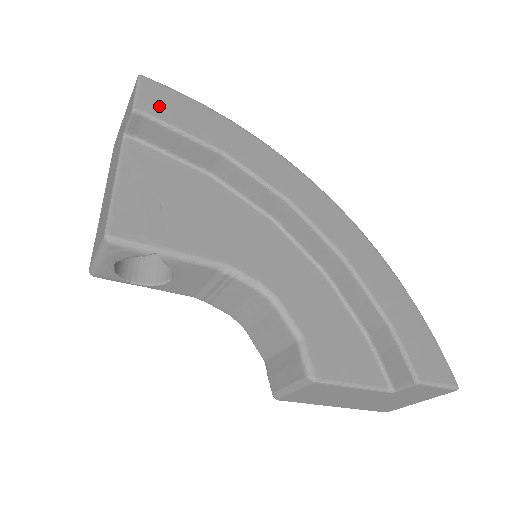
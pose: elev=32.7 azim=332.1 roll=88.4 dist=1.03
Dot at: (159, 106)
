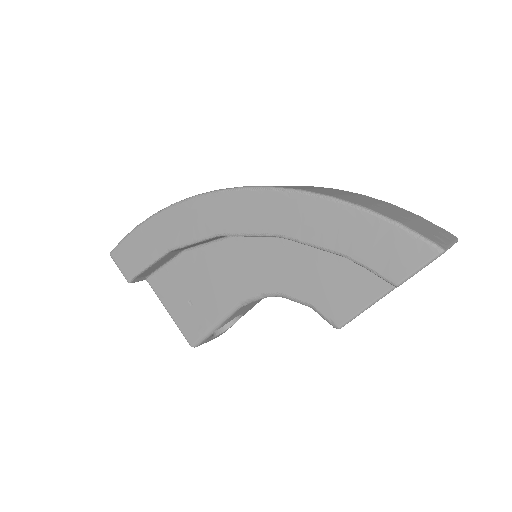
Dot at: (130, 264)
